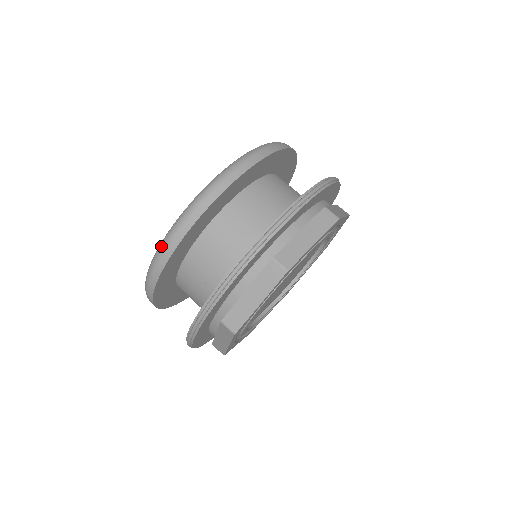
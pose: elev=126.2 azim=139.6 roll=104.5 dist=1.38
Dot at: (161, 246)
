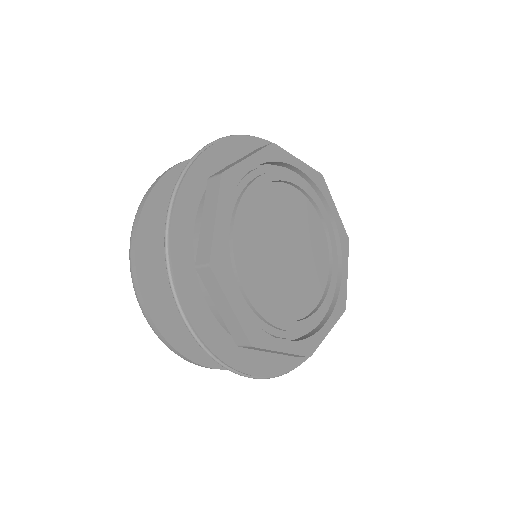
Dot at: occluded
